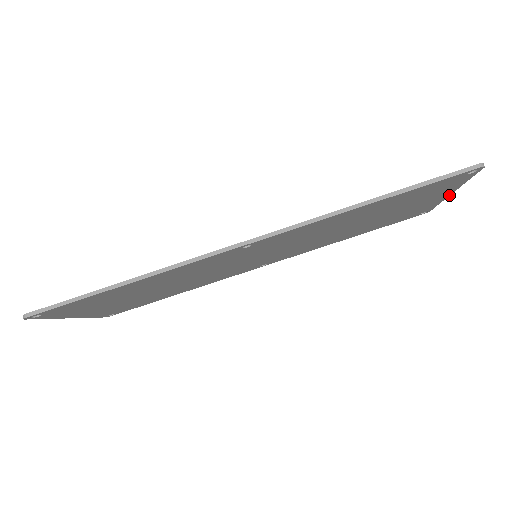
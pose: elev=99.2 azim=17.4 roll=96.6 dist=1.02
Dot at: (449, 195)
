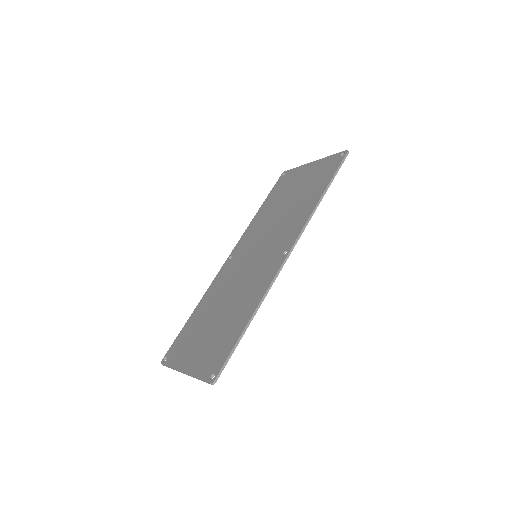
Dot at: occluded
